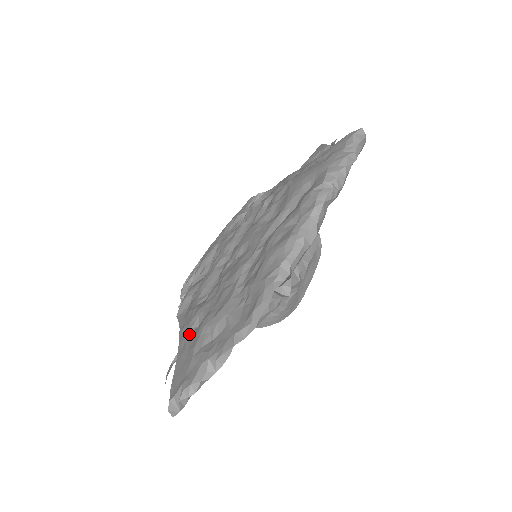
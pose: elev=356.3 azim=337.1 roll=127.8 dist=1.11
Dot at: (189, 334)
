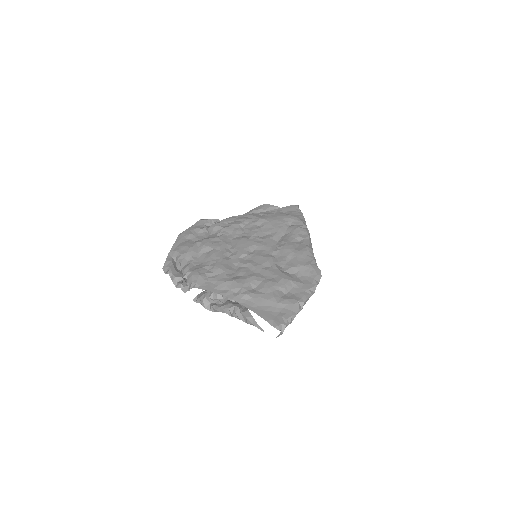
Dot at: (251, 293)
